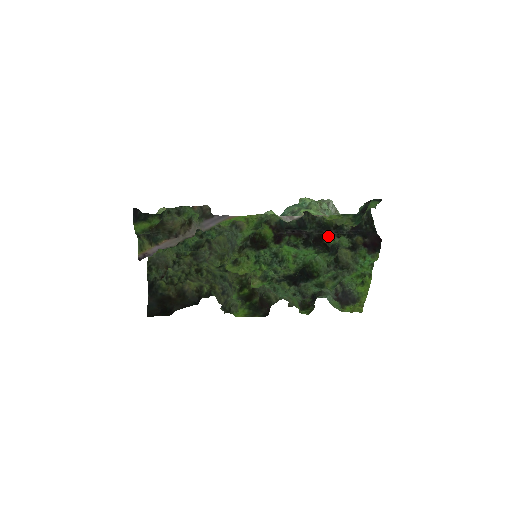
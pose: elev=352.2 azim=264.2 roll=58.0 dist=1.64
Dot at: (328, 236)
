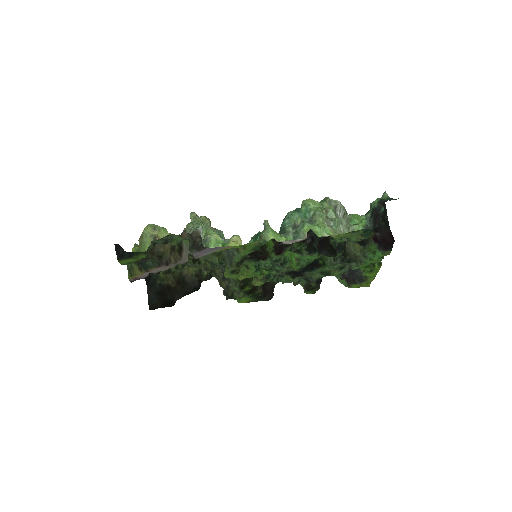
Dot at: occluded
